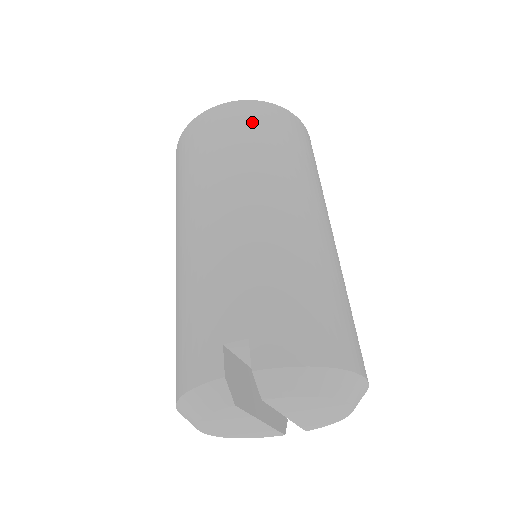
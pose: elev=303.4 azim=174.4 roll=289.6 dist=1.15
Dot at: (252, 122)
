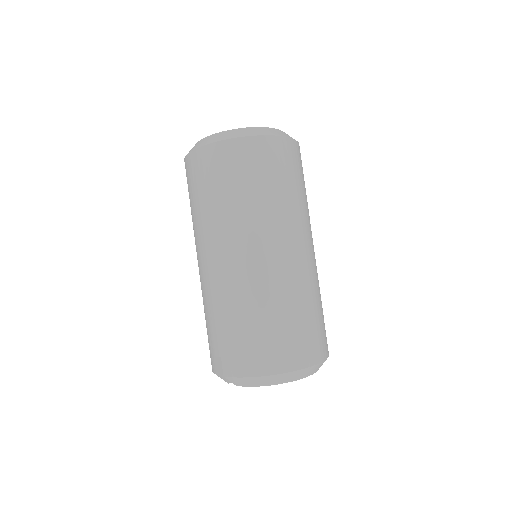
Dot at: (210, 173)
